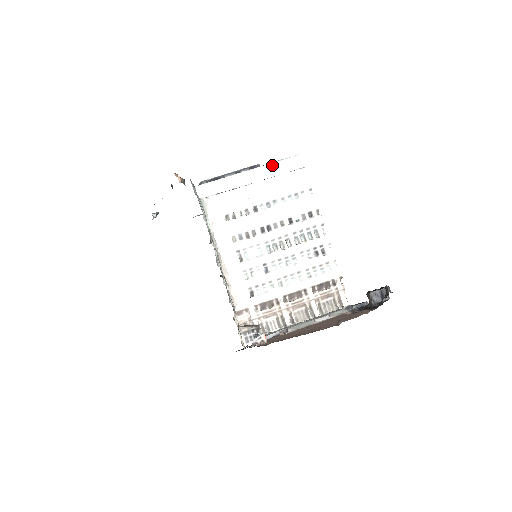
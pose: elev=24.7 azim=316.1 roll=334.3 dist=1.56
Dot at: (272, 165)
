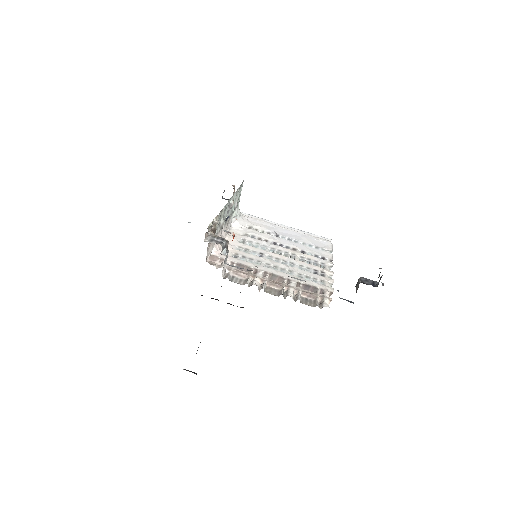
Dot at: (306, 233)
